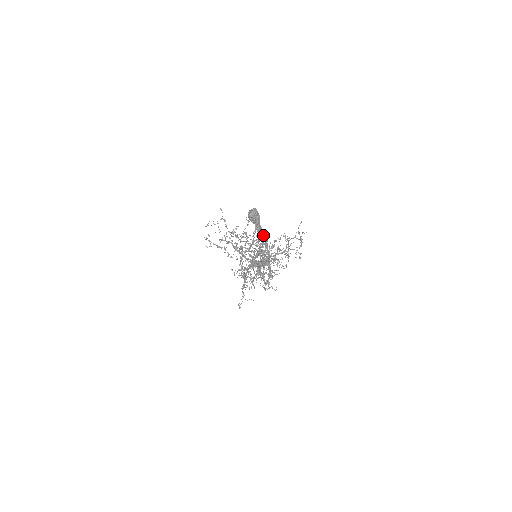
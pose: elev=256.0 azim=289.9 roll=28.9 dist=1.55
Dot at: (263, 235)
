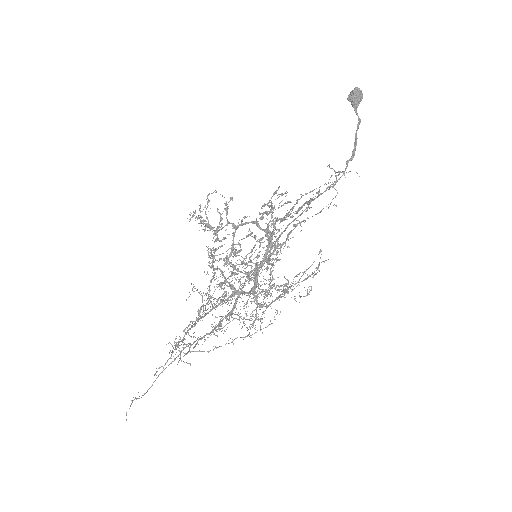
Dot at: (358, 116)
